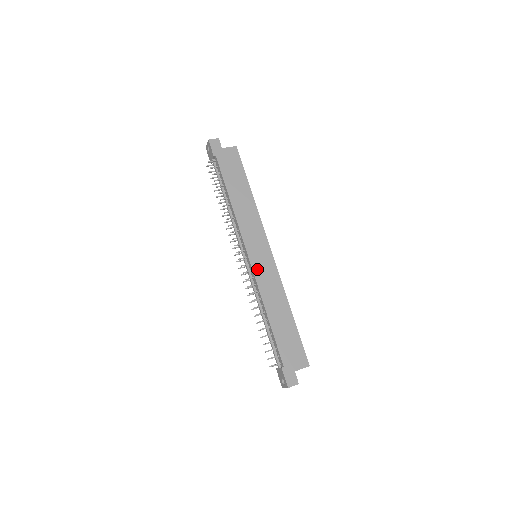
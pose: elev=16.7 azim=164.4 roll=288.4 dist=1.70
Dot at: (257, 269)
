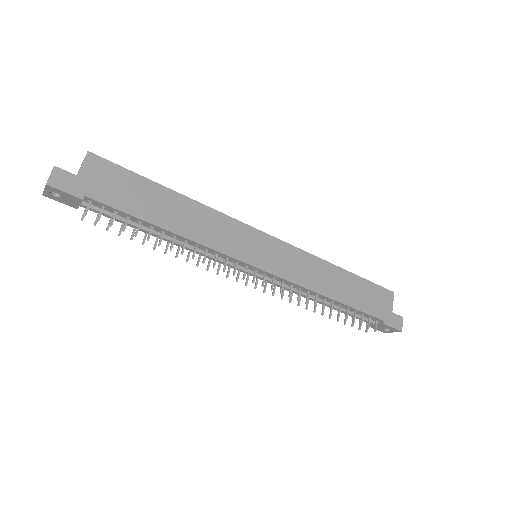
Dot at: (279, 270)
